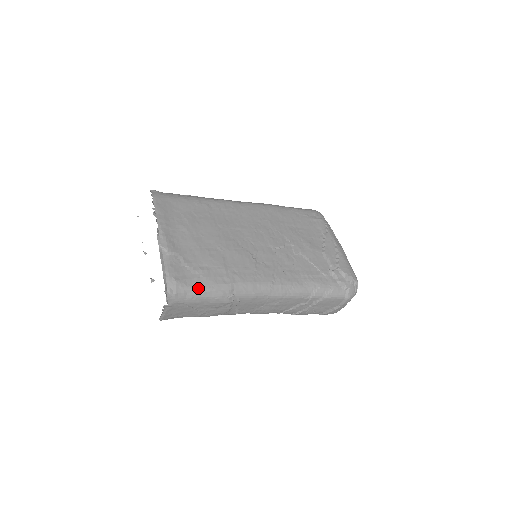
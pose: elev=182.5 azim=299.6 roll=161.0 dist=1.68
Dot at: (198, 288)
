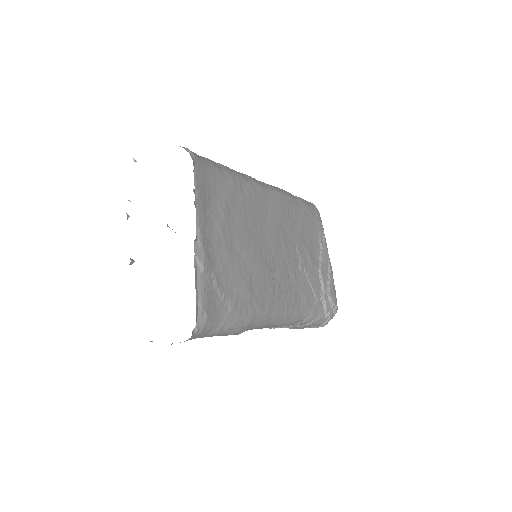
Dot at: (224, 324)
